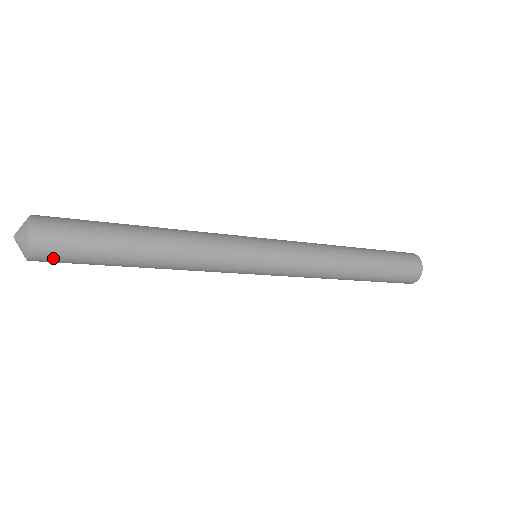
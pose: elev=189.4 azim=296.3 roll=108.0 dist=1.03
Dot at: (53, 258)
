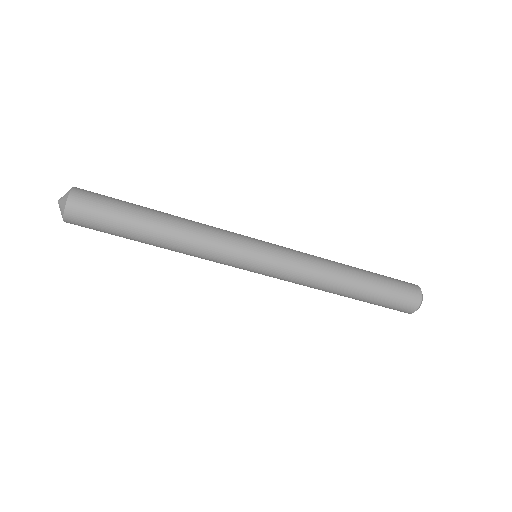
Dot at: (82, 225)
